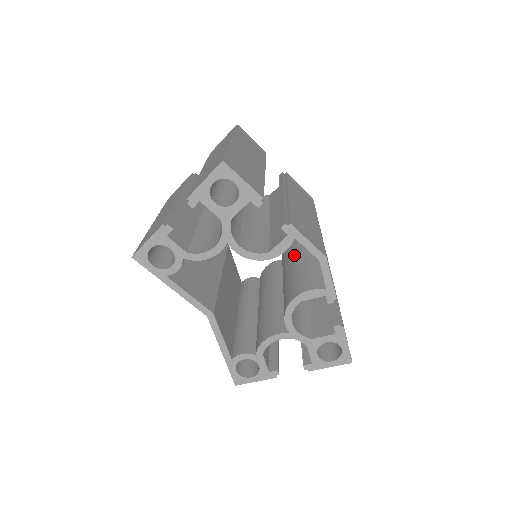
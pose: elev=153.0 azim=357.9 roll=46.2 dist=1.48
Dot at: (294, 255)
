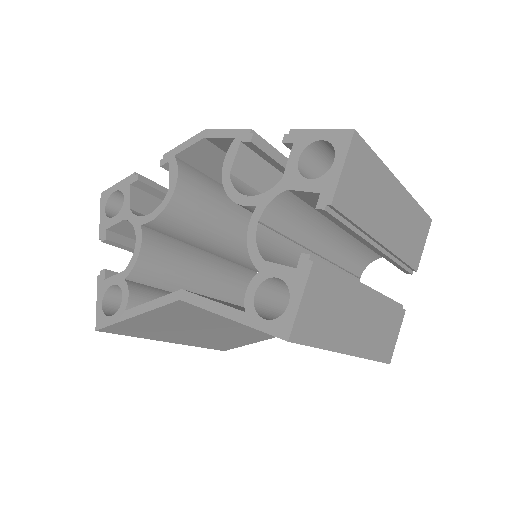
Dot at: occluded
